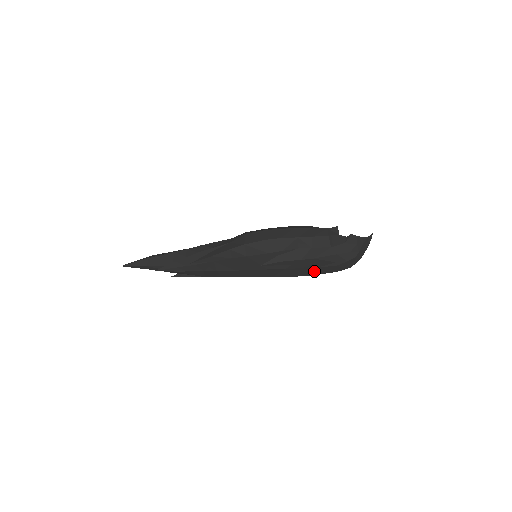
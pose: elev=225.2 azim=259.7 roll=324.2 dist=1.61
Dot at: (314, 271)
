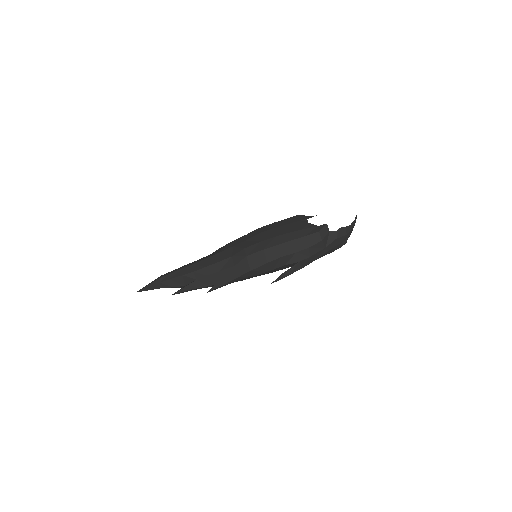
Dot at: occluded
